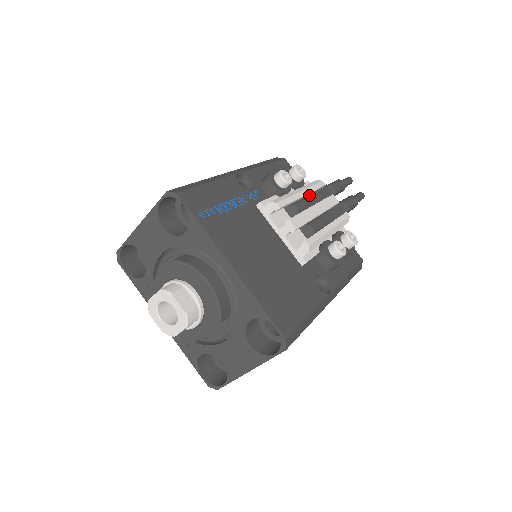
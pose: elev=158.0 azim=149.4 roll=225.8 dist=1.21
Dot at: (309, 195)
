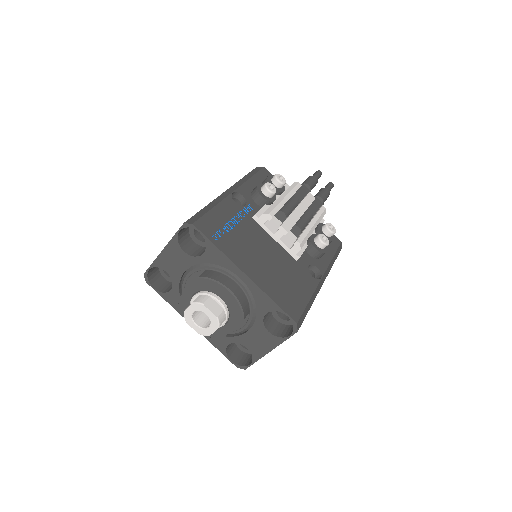
Dot at: (291, 198)
